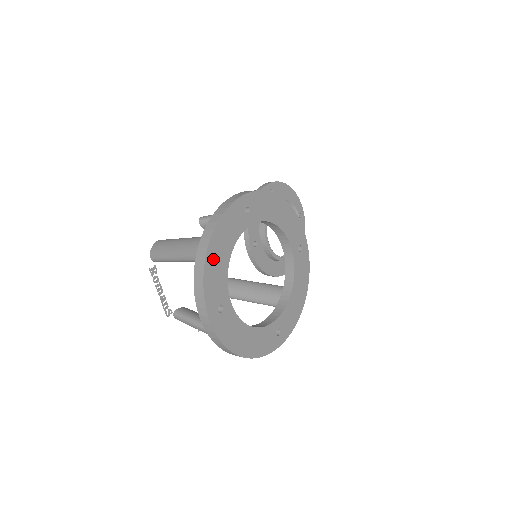
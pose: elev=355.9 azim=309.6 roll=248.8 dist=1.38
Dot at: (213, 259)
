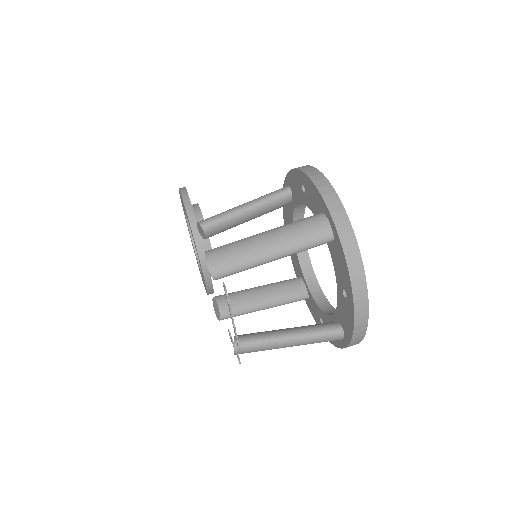
Dot at: occluded
